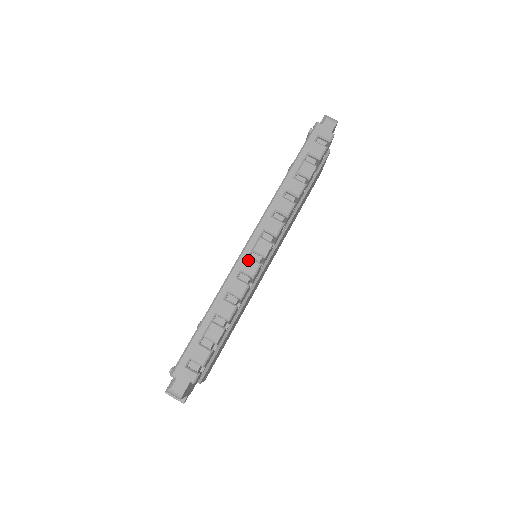
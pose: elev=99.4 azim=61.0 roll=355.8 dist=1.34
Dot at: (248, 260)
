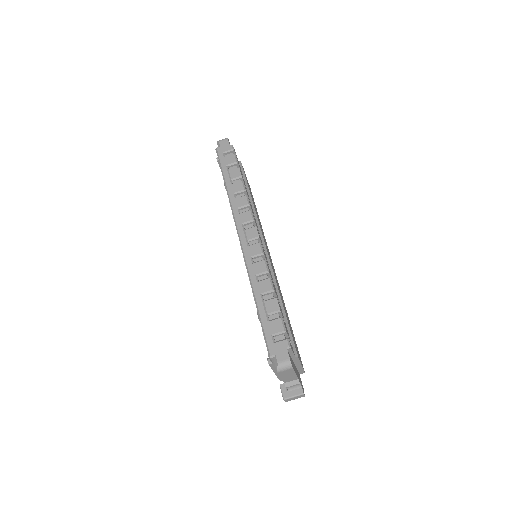
Dot at: (250, 247)
